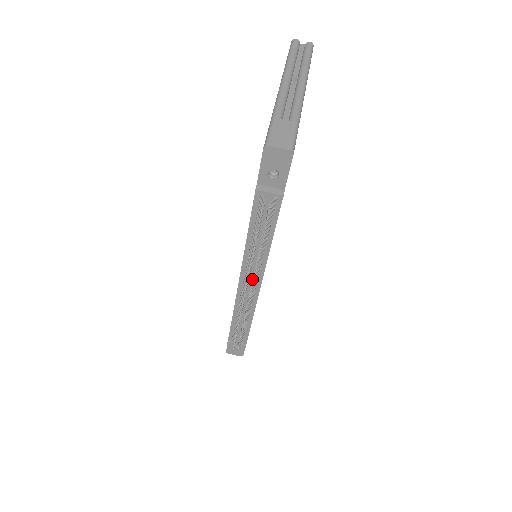
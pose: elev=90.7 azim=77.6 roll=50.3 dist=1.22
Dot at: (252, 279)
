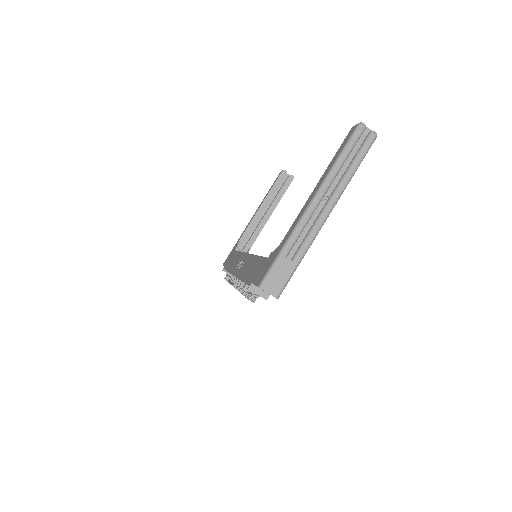
Dot at: occluded
